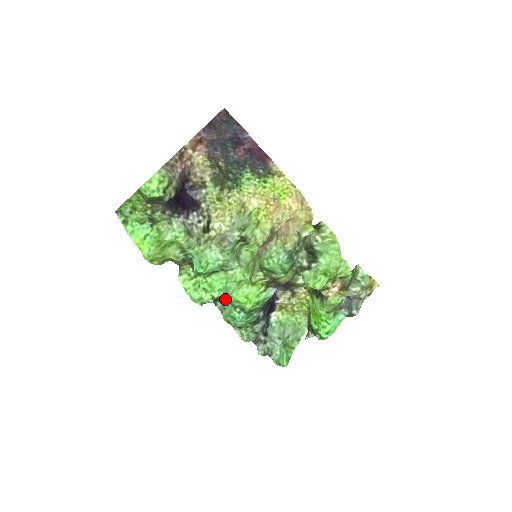
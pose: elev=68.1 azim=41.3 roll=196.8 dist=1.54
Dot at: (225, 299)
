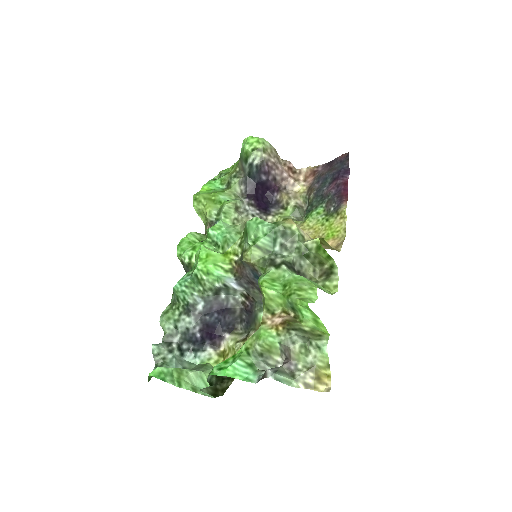
Dot at: occluded
